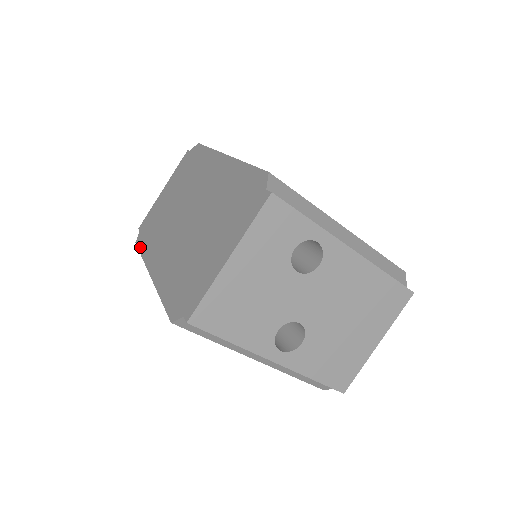
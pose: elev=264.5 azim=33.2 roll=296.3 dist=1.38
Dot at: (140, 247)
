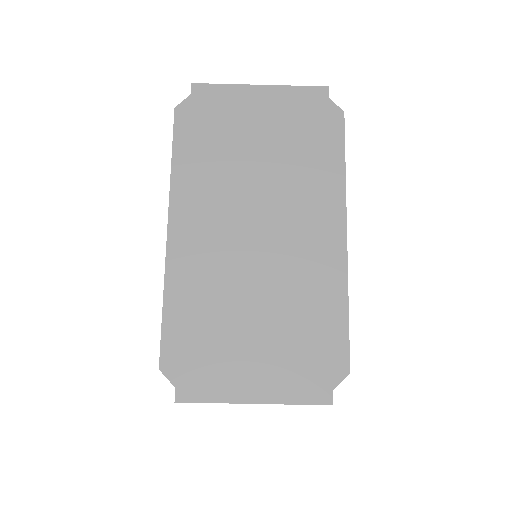
Dot at: (177, 139)
